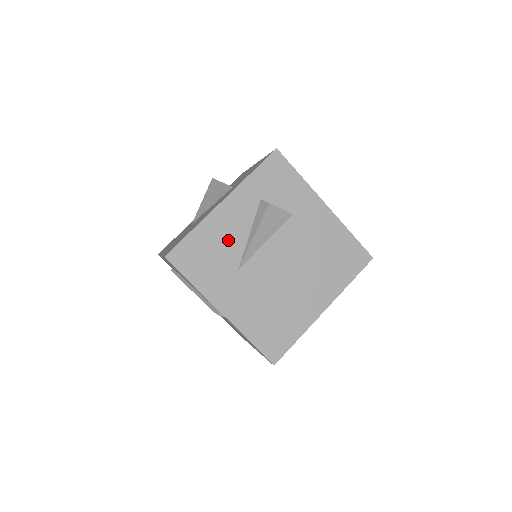
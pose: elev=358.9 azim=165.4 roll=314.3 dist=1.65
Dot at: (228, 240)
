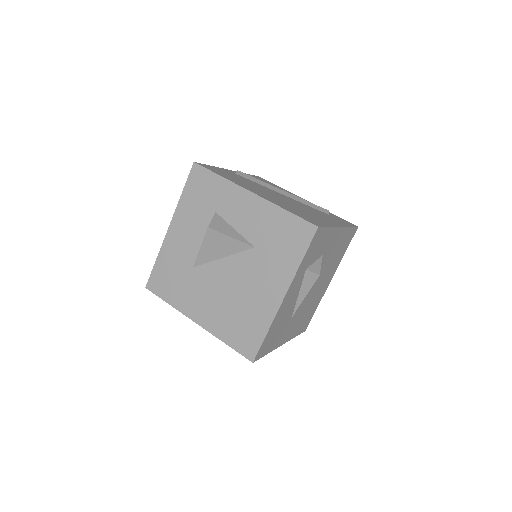
Dot at: (287, 312)
